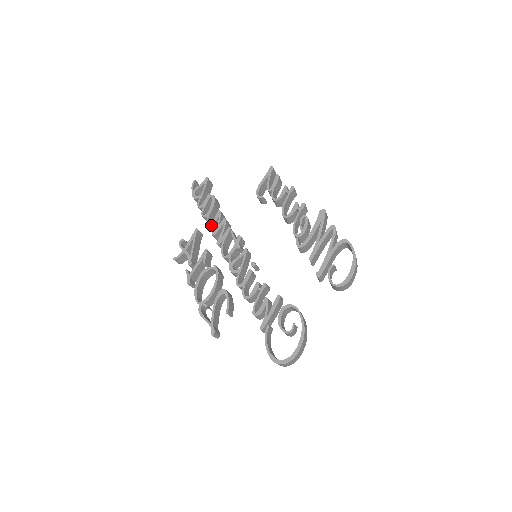
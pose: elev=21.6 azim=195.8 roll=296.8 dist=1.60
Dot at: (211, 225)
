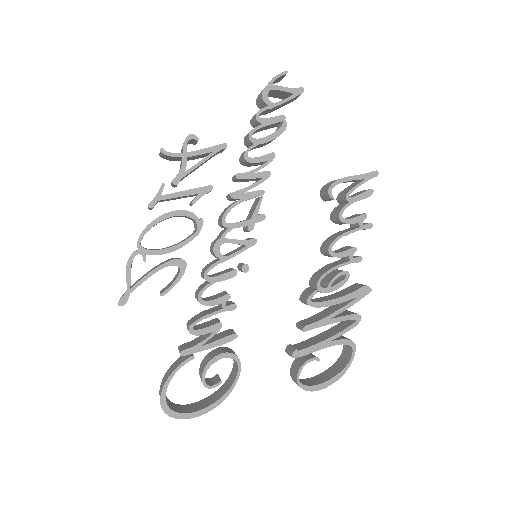
Dot at: (247, 161)
